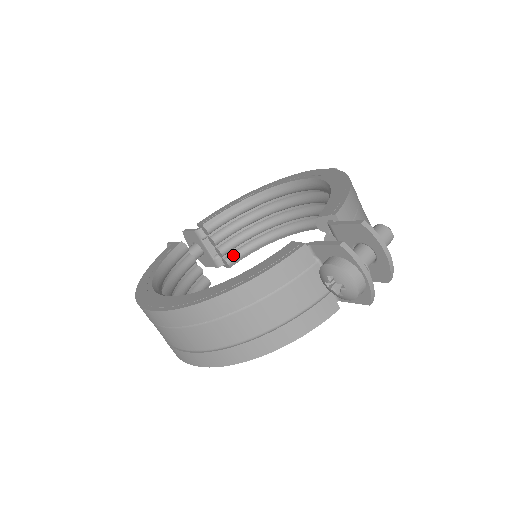
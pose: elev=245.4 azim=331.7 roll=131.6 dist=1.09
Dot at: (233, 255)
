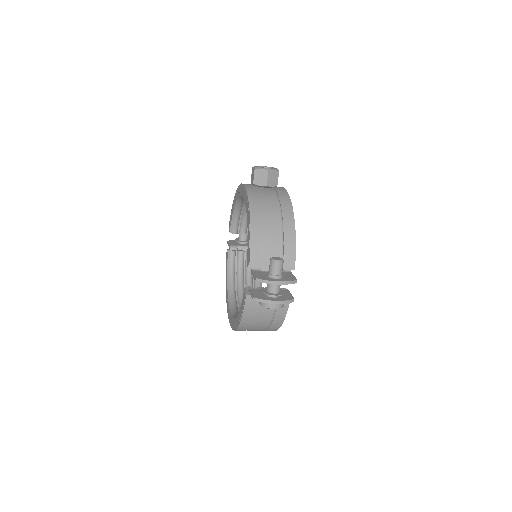
Dot at: occluded
